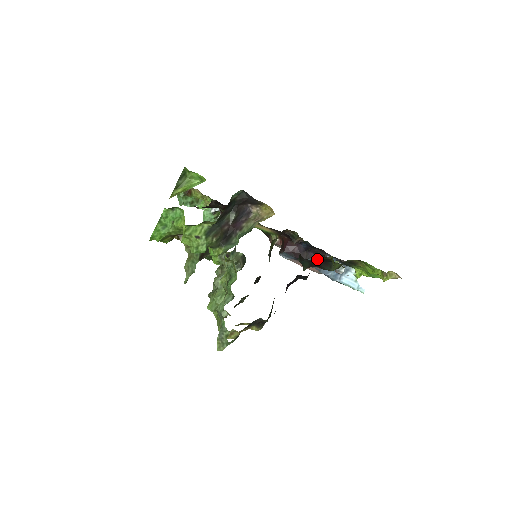
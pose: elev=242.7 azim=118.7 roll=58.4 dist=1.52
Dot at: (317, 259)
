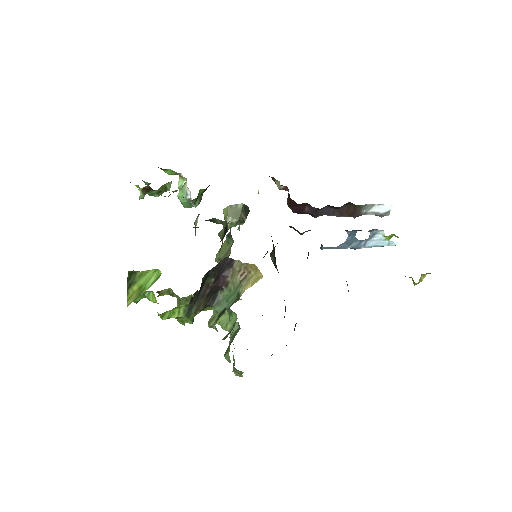
Dot at: occluded
